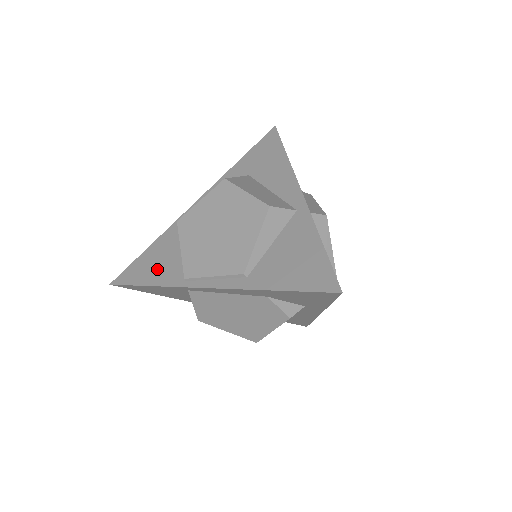
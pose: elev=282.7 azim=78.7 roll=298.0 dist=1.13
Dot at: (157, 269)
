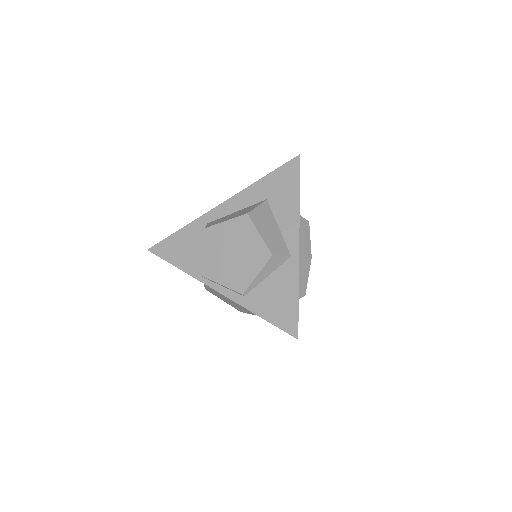
Dot at: (184, 255)
